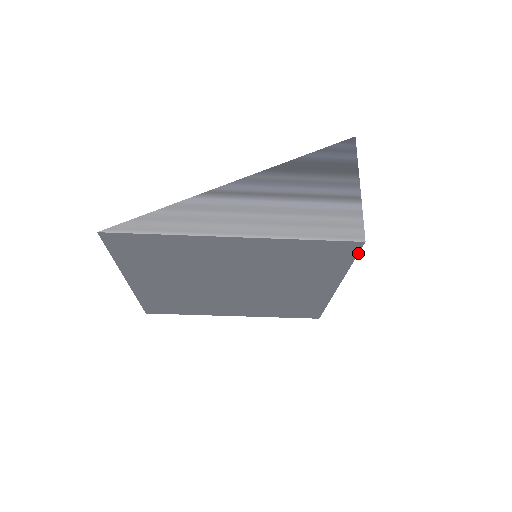
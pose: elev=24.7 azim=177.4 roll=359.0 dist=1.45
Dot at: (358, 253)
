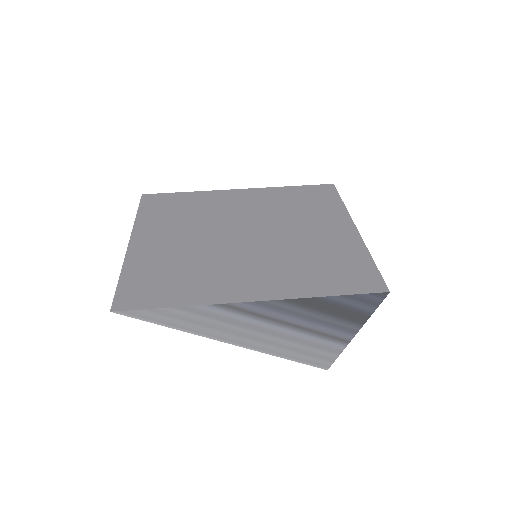
Dot at: occluded
